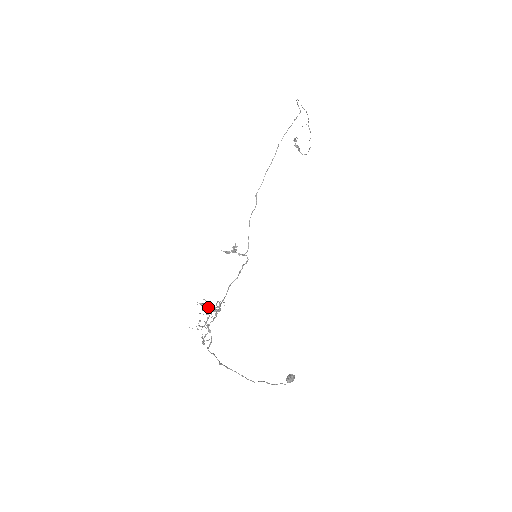
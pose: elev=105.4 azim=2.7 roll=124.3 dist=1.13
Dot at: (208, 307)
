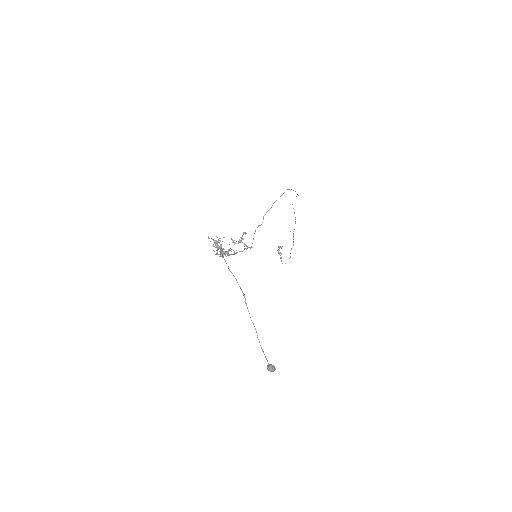
Dot at: (221, 245)
